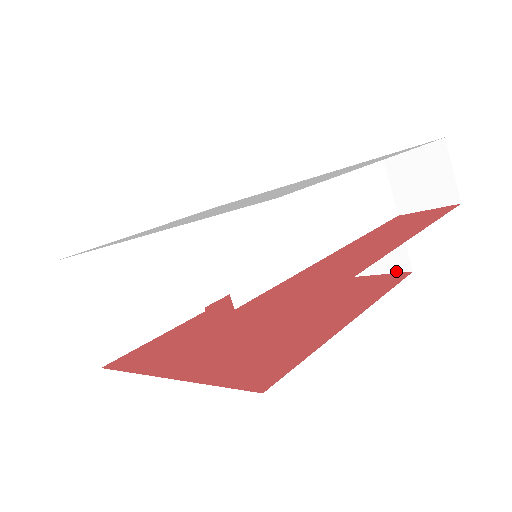
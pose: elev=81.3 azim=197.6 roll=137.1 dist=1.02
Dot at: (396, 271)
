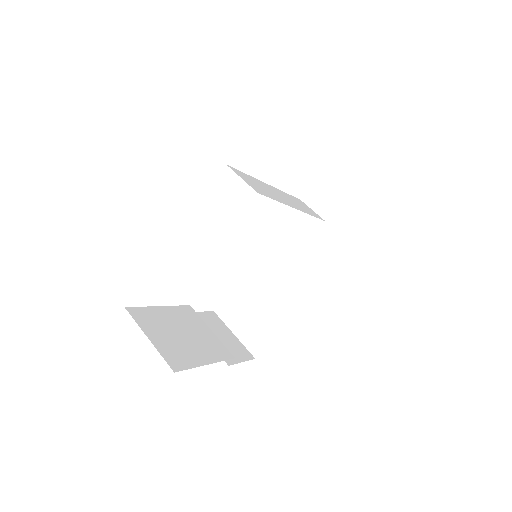
Dot at: (344, 252)
